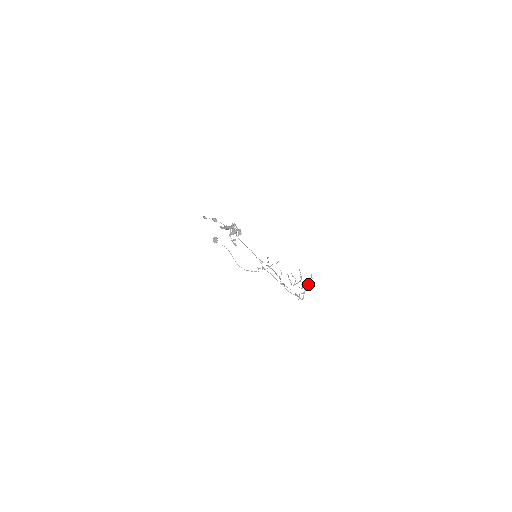
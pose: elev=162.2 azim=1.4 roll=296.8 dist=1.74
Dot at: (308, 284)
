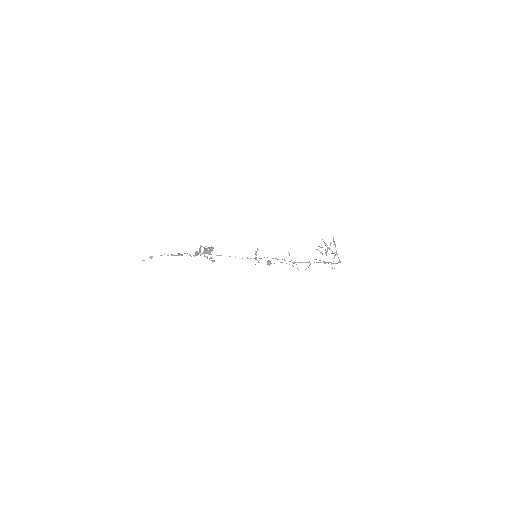
Dot at: (335, 245)
